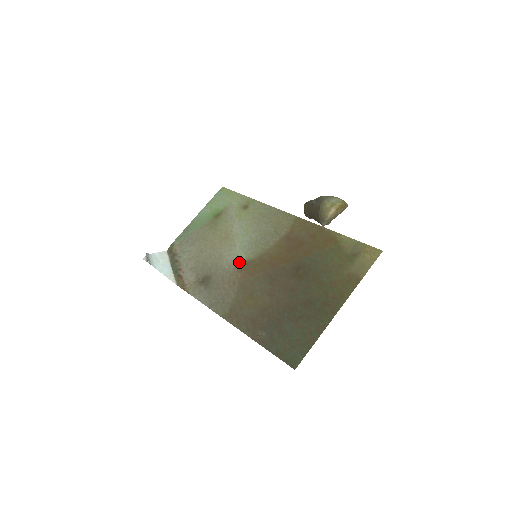
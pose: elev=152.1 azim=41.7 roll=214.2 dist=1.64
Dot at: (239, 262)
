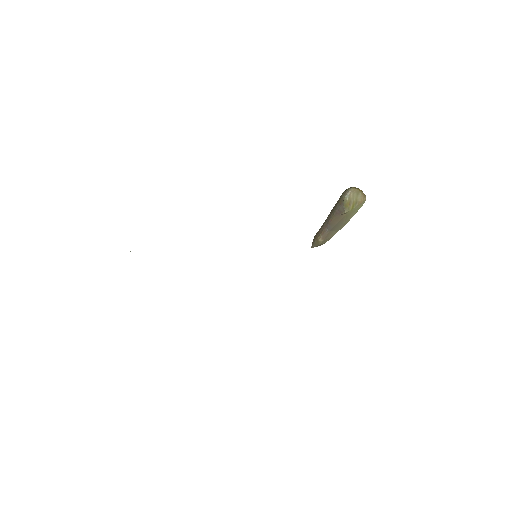
Dot at: occluded
